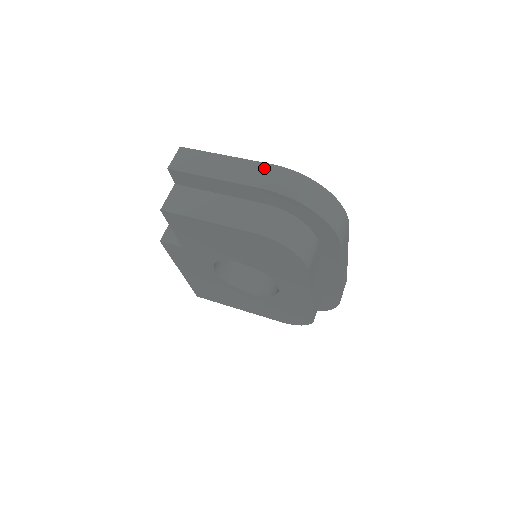
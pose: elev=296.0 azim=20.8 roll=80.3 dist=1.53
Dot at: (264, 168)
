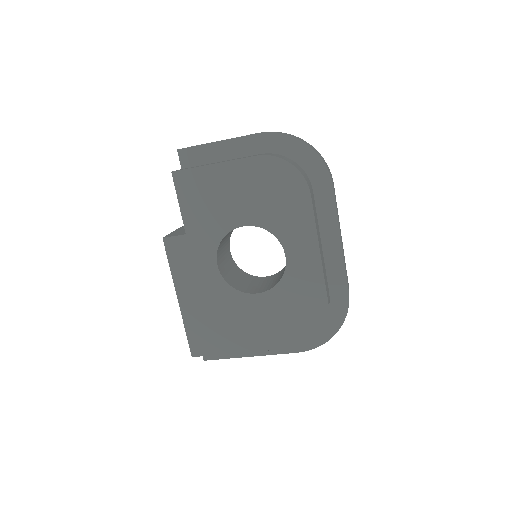
Dot at: occluded
